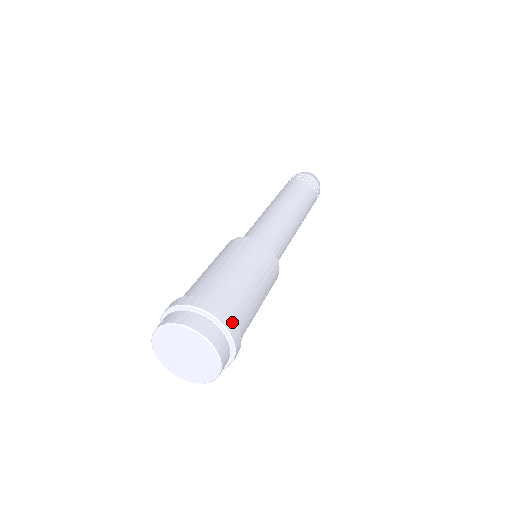
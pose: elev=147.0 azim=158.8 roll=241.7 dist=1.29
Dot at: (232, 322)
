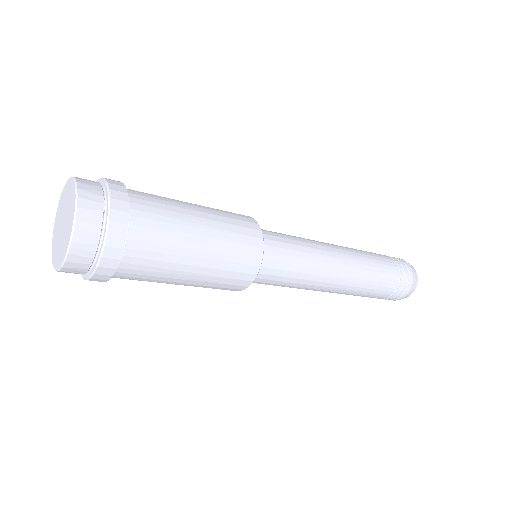
Dot at: (124, 217)
